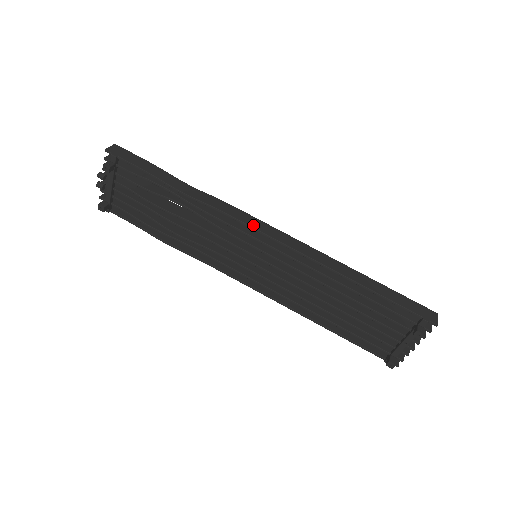
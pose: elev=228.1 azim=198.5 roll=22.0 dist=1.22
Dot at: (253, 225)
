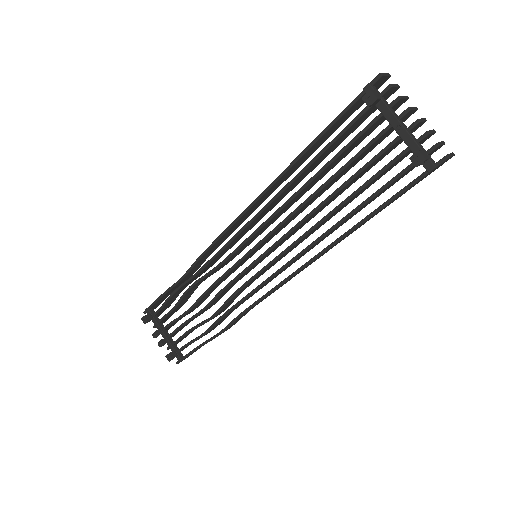
Dot at: (222, 234)
